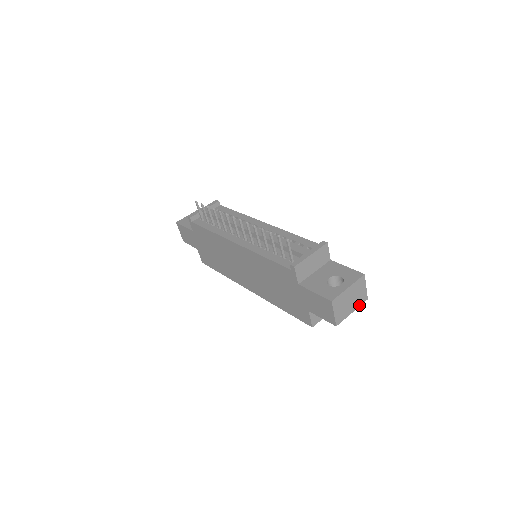
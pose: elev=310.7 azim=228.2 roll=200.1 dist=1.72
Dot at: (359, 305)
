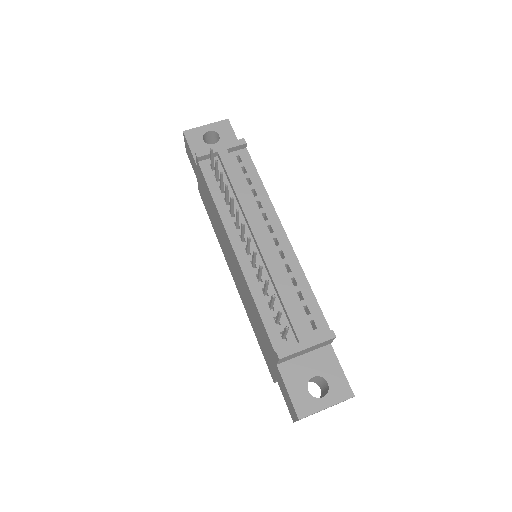
Dot at: occluded
